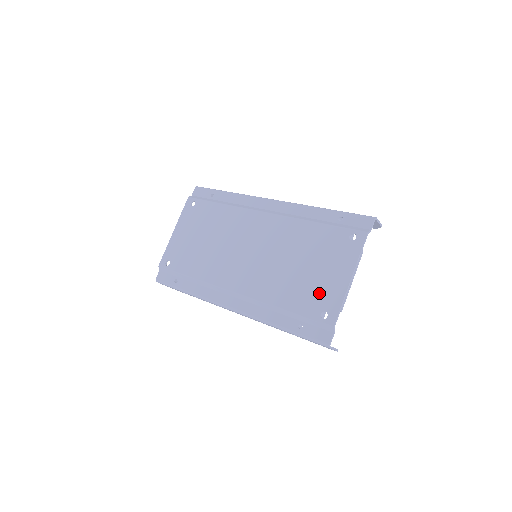
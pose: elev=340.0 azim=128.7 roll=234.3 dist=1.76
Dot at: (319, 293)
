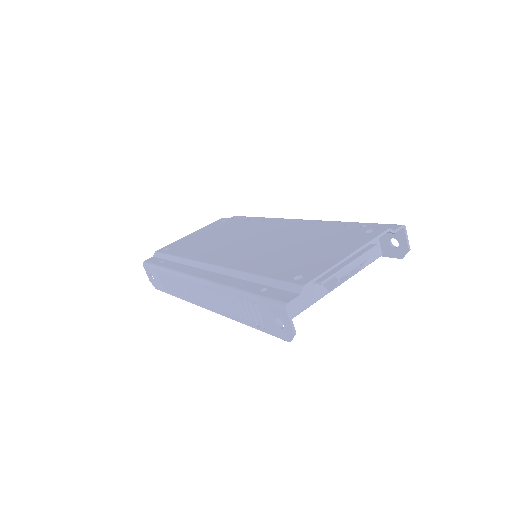
Dot at: (305, 263)
